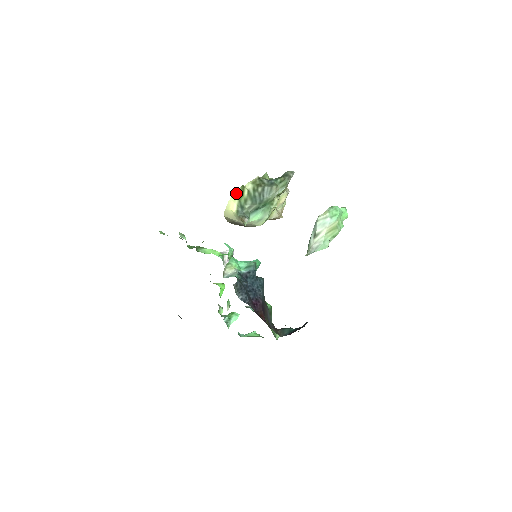
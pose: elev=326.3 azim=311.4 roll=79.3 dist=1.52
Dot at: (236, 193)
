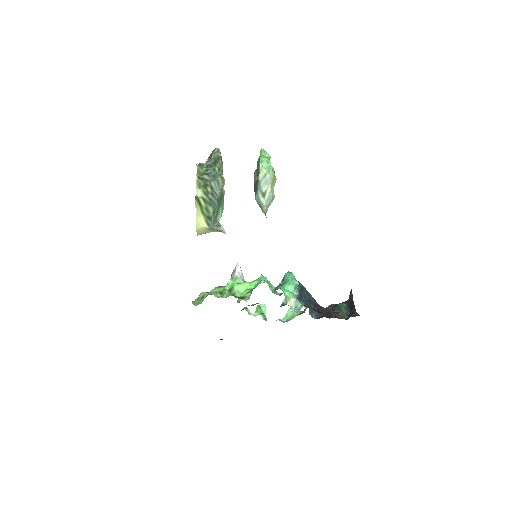
Dot at: (196, 209)
